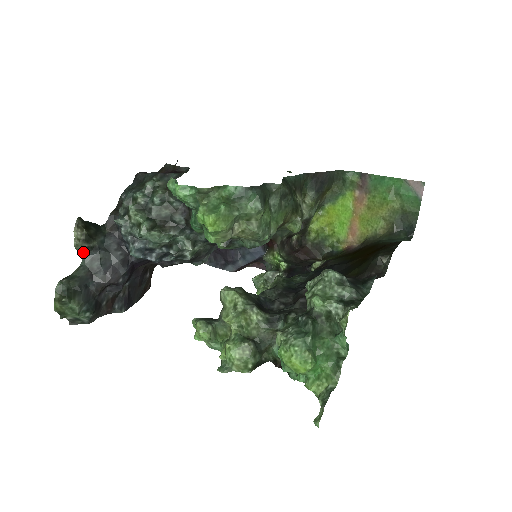
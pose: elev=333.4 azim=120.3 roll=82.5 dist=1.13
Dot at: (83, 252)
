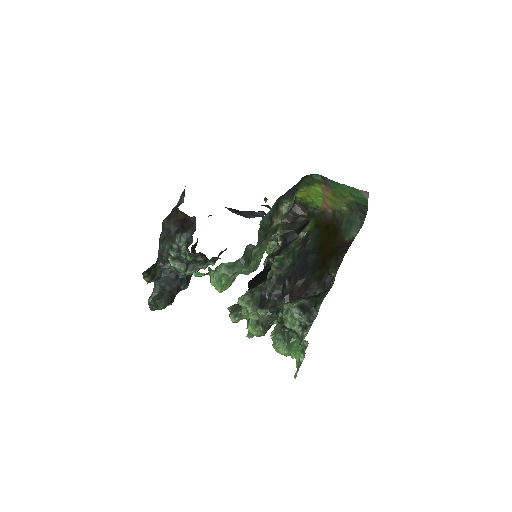
Dot at: occluded
